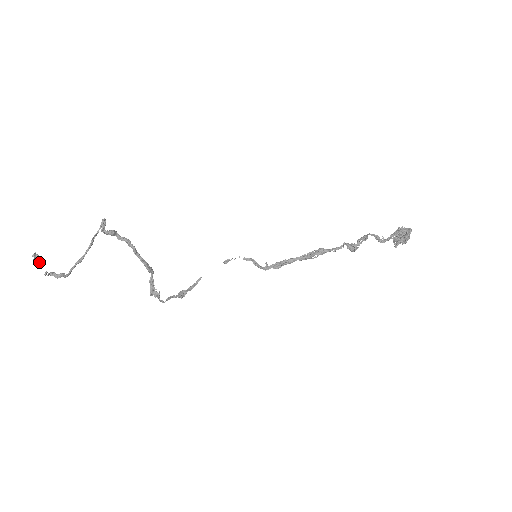
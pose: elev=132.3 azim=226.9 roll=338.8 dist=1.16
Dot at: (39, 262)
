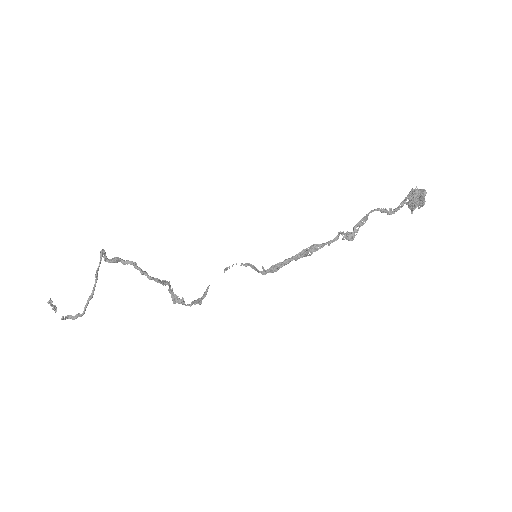
Dot at: (54, 308)
